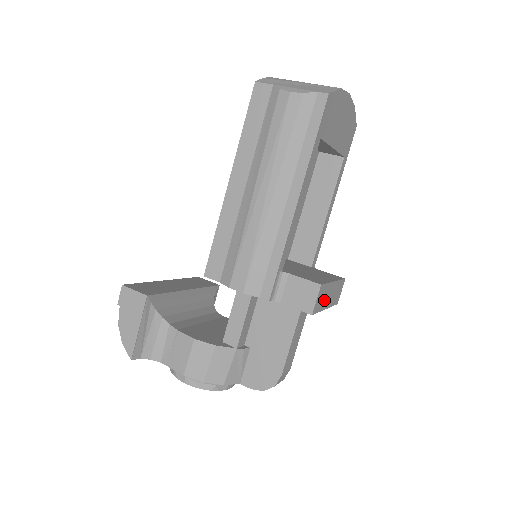
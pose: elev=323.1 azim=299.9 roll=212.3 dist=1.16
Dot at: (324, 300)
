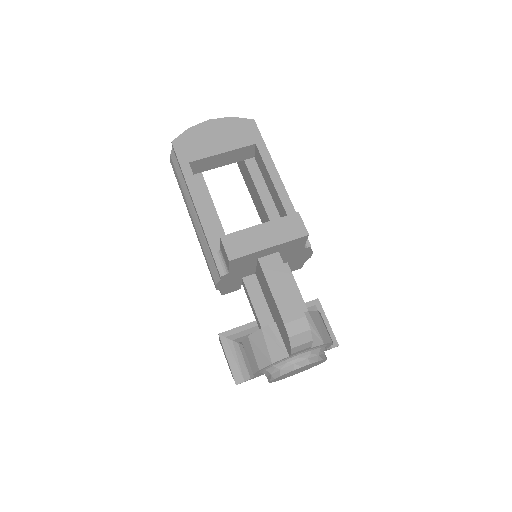
Dot at: (251, 243)
